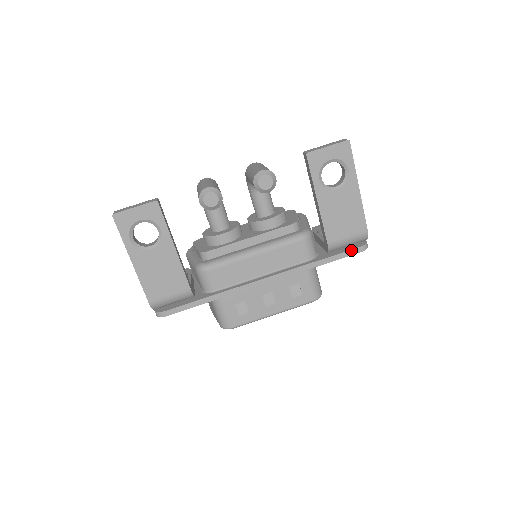
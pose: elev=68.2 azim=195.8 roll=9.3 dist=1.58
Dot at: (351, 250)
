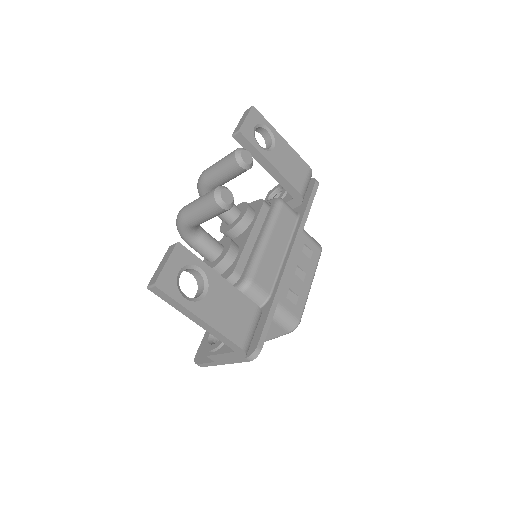
Dot at: (313, 188)
